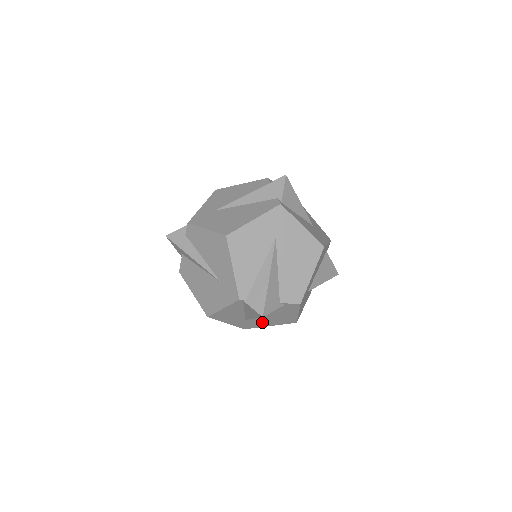
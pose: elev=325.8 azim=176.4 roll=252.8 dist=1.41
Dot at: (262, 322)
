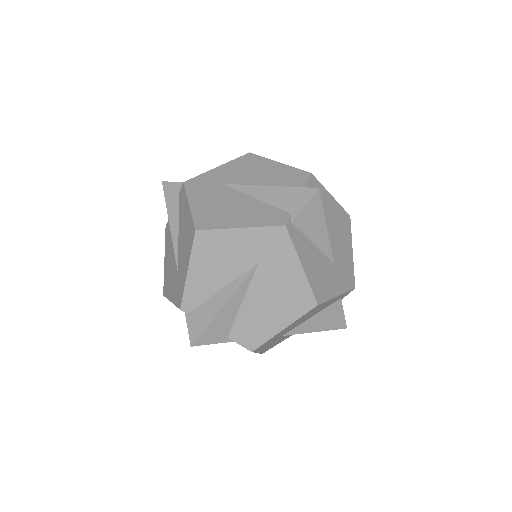
Dot at: occluded
